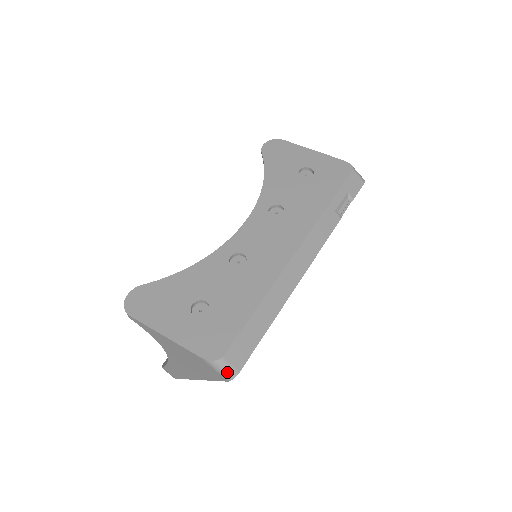
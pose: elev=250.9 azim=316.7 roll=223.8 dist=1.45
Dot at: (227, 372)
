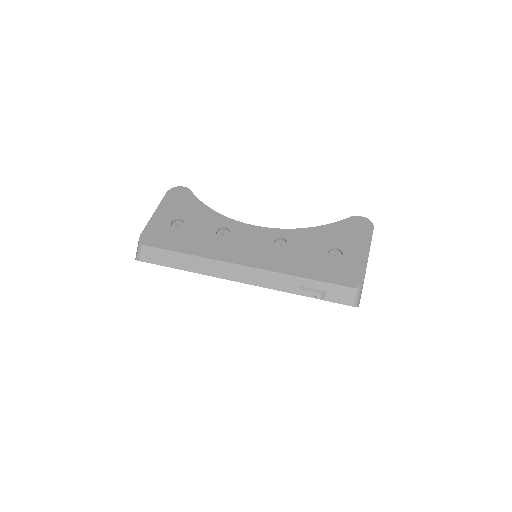
Dot at: (137, 253)
